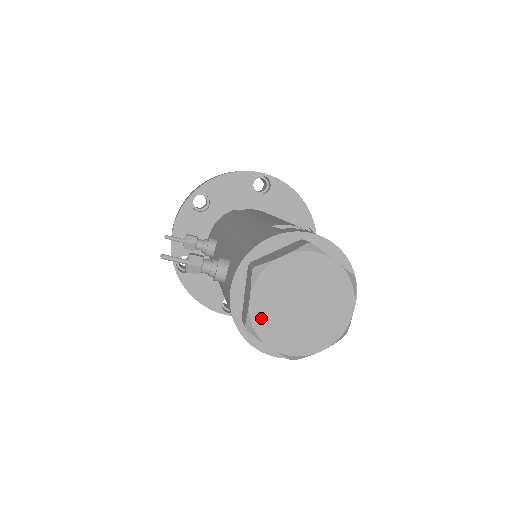
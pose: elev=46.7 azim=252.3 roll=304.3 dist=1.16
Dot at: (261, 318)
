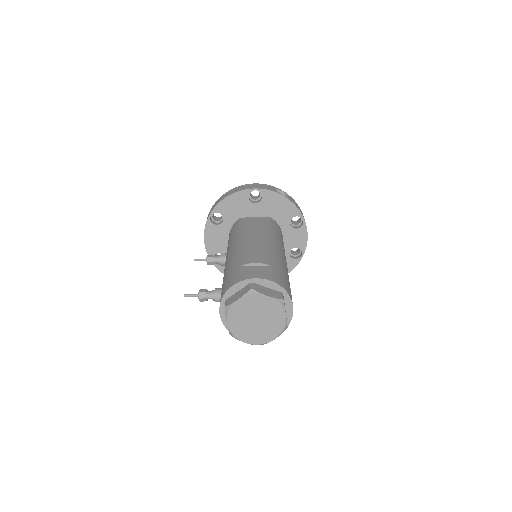
Dot at: (236, 330)
